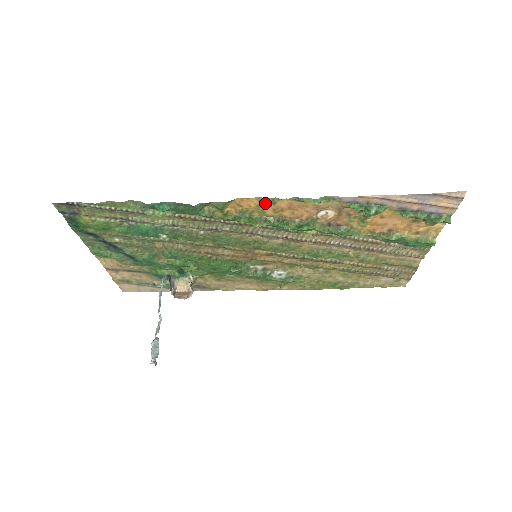
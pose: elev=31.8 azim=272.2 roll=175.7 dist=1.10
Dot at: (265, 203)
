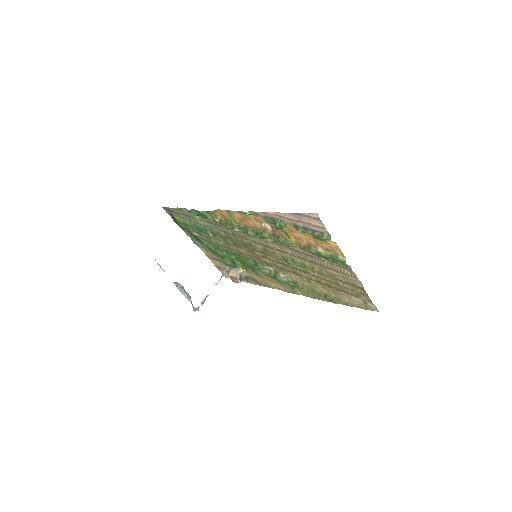
Dot at: (231, 214)
